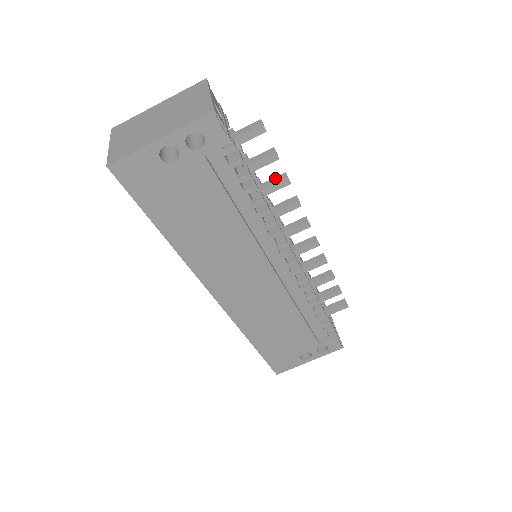
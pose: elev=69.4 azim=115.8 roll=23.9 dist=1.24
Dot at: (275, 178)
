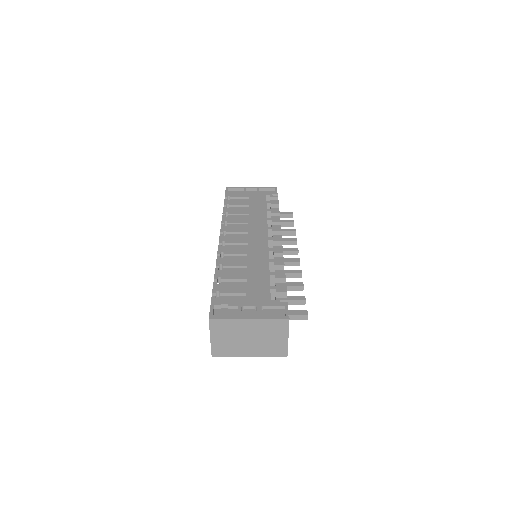
Dot at: (296, 287)
